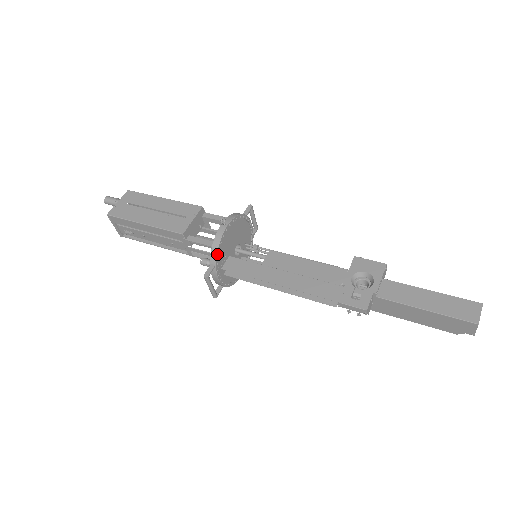
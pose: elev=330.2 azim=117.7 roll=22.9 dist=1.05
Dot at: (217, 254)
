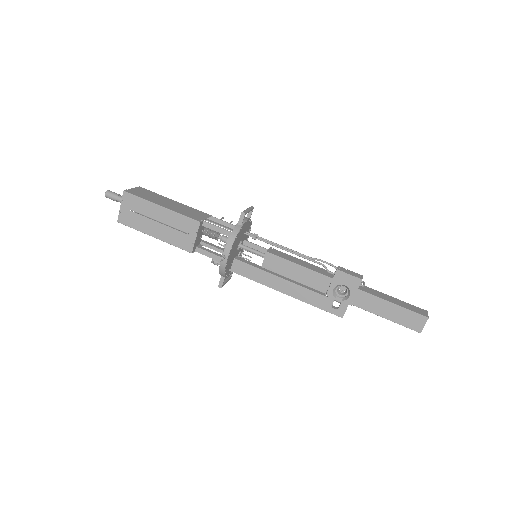
Dot at: (225, 275)
